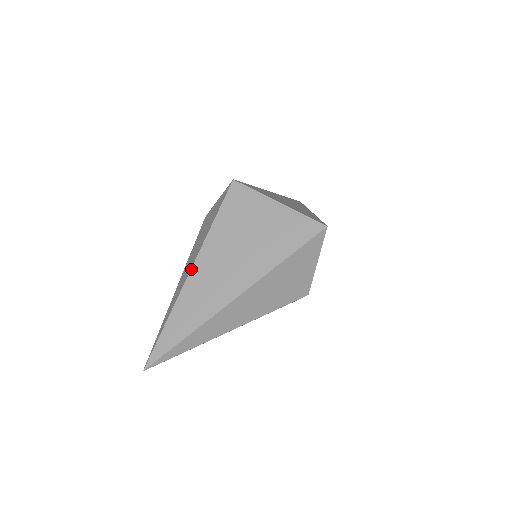
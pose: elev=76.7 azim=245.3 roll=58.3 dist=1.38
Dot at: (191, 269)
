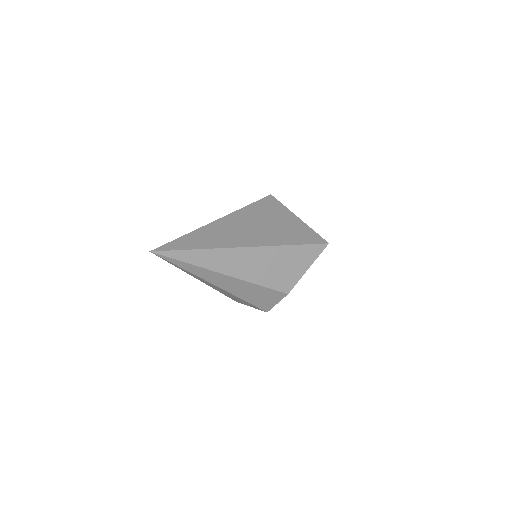
Dot at: (220, 218)
